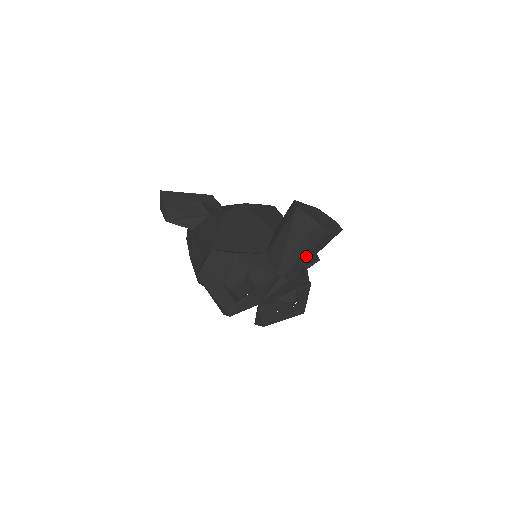
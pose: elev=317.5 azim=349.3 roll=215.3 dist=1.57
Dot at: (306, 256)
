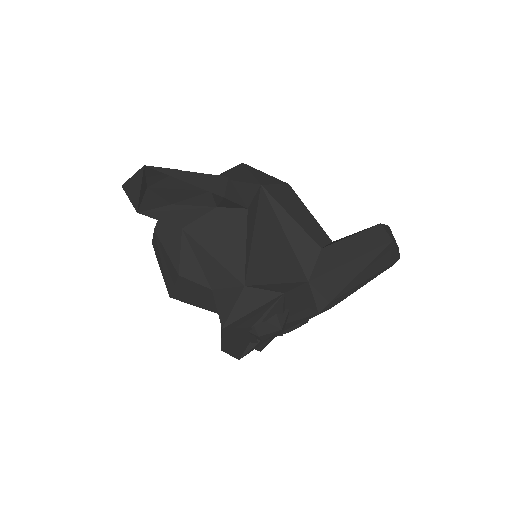
Dot at: occluded
